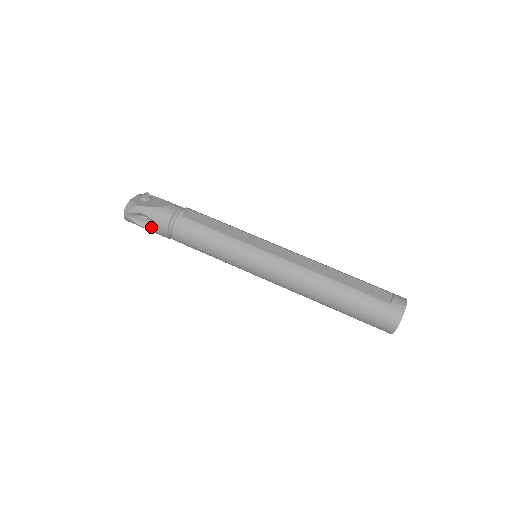
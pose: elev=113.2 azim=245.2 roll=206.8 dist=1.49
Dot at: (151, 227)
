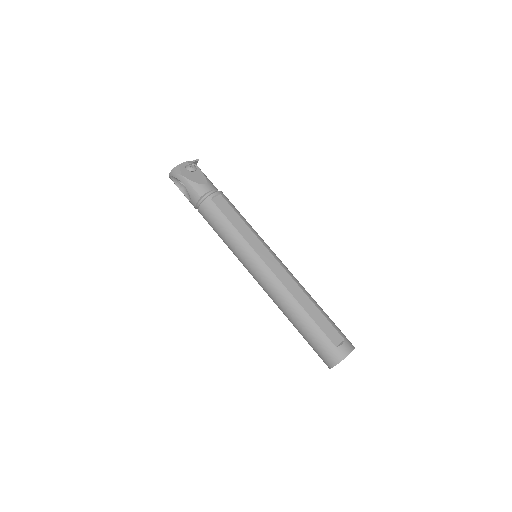
Dot at: (186, 194)
